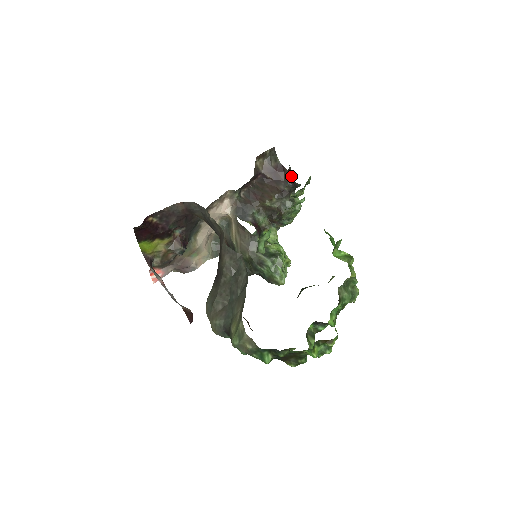
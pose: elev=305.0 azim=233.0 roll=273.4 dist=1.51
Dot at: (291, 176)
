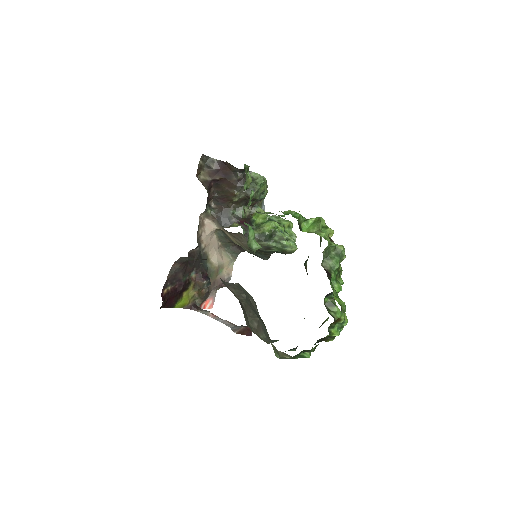
Dot at: (233, 166)
